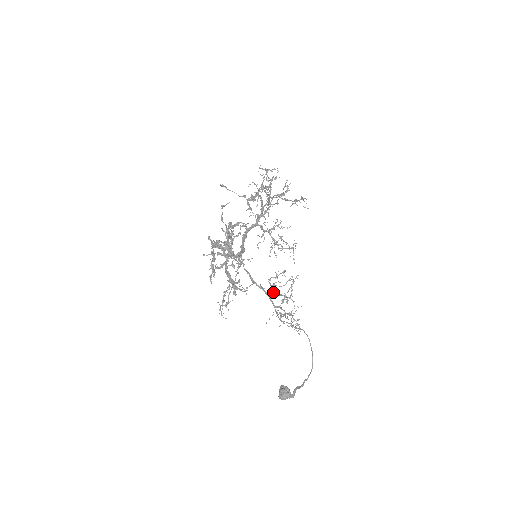
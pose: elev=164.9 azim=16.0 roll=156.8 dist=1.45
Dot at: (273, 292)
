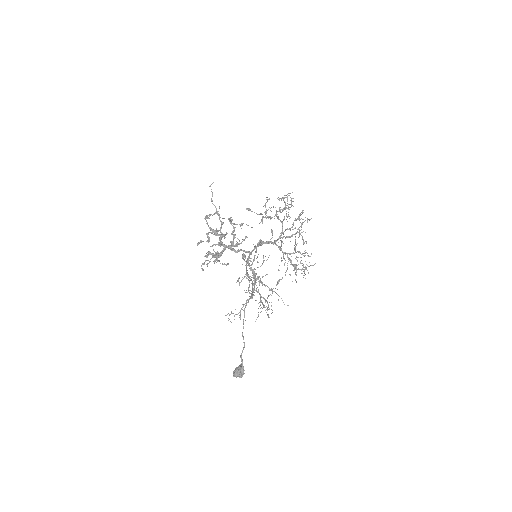
Dot at: (256, 279)
